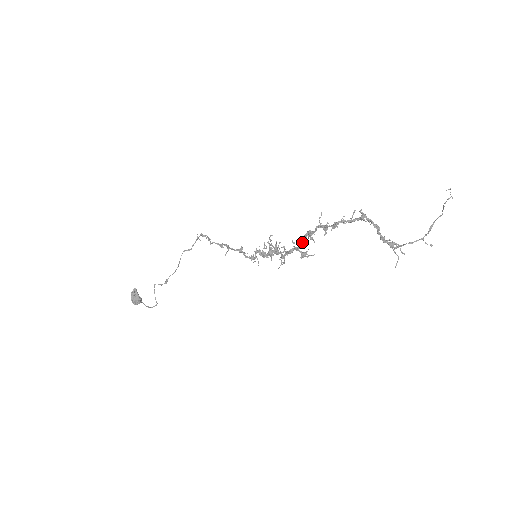
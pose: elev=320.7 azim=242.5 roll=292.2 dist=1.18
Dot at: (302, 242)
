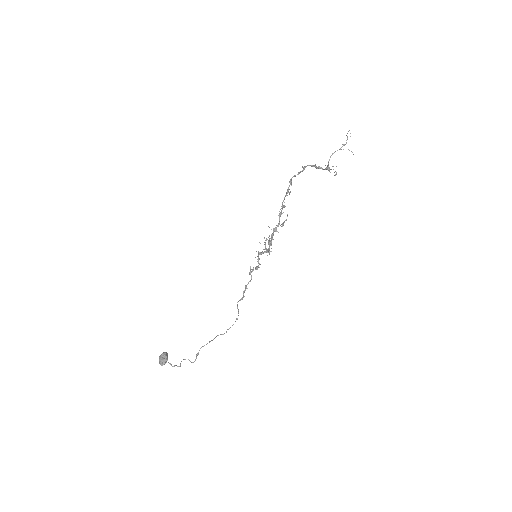
Dot at: (279, 215)
